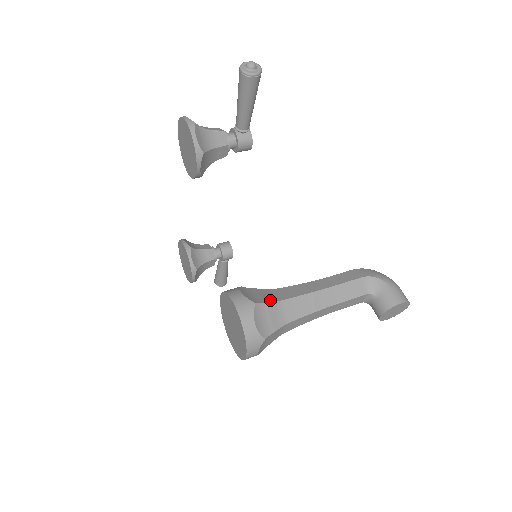
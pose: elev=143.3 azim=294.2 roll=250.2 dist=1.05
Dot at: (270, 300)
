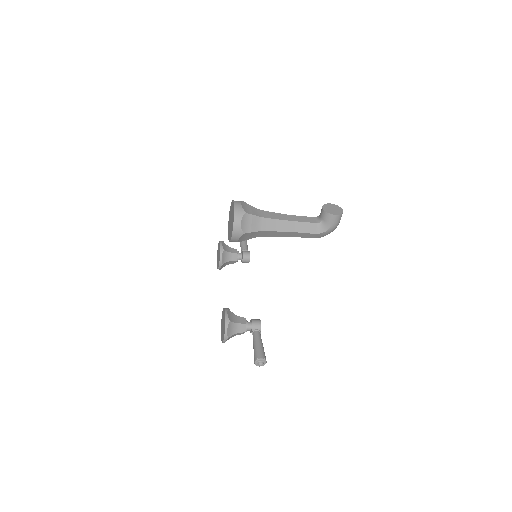
Dot at: occluded
